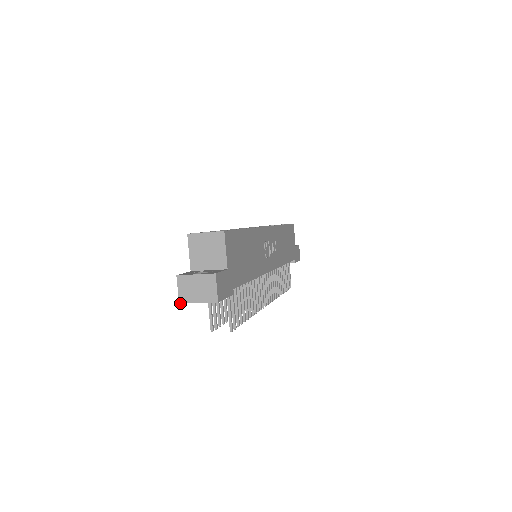
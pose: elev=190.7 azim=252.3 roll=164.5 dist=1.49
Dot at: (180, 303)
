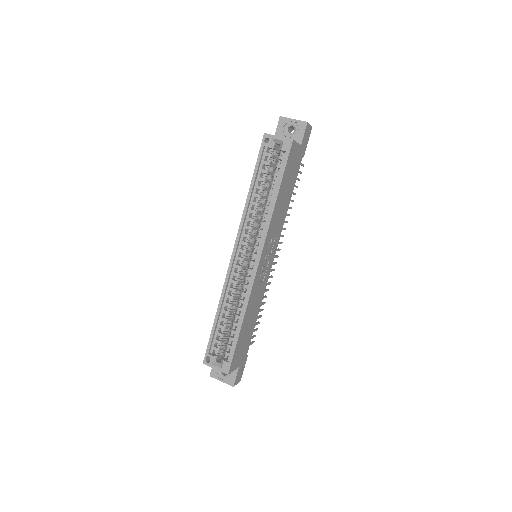
Dot at: occluded
